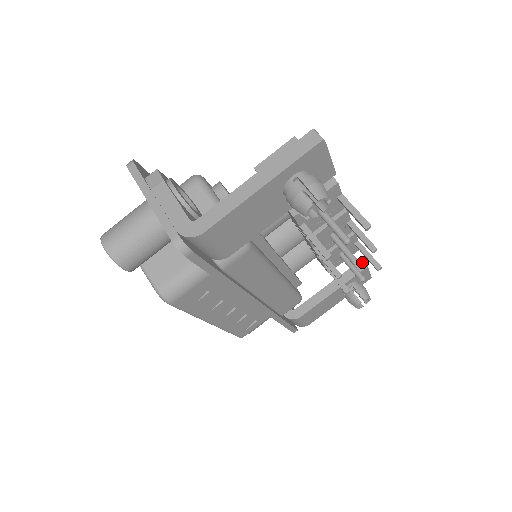
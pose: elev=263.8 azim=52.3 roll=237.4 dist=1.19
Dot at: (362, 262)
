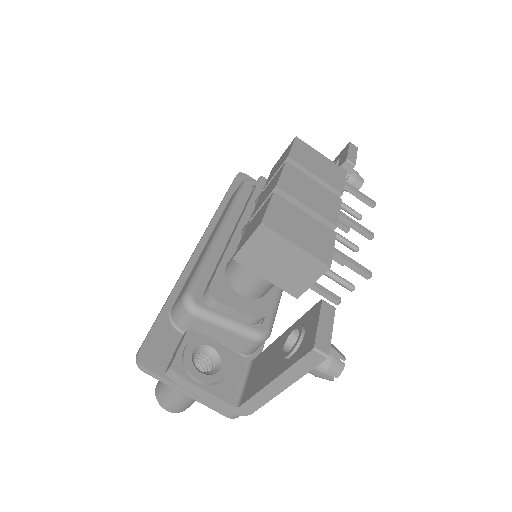
Dot at: (348, 162)
